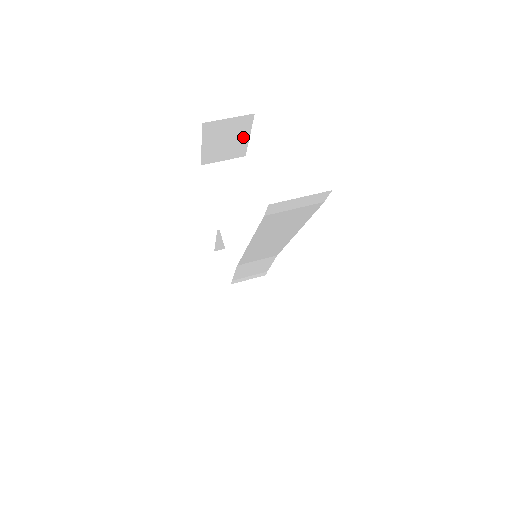
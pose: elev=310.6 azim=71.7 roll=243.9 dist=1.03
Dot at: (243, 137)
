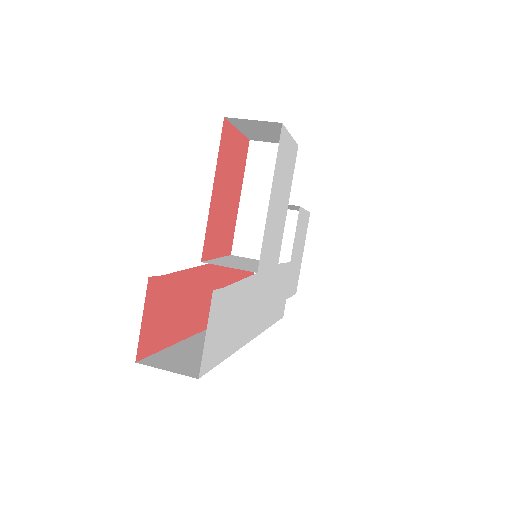
Dot at: occluded
